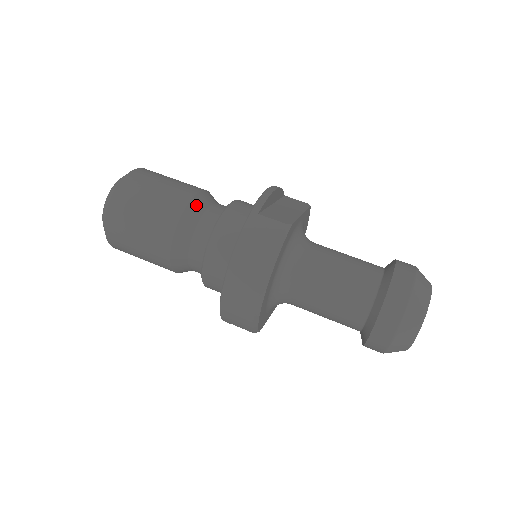
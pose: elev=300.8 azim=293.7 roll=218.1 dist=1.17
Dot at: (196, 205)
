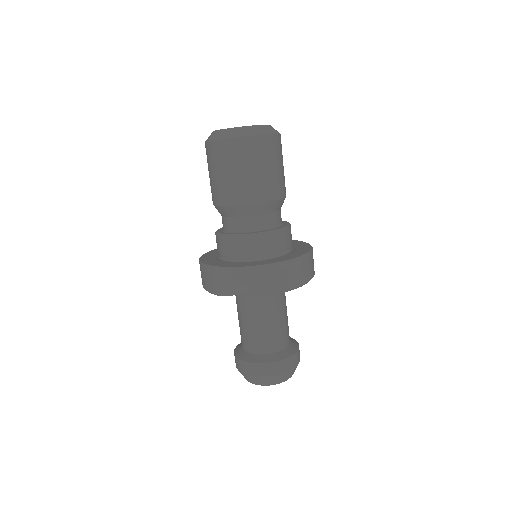
Dot at: (227, 210)
